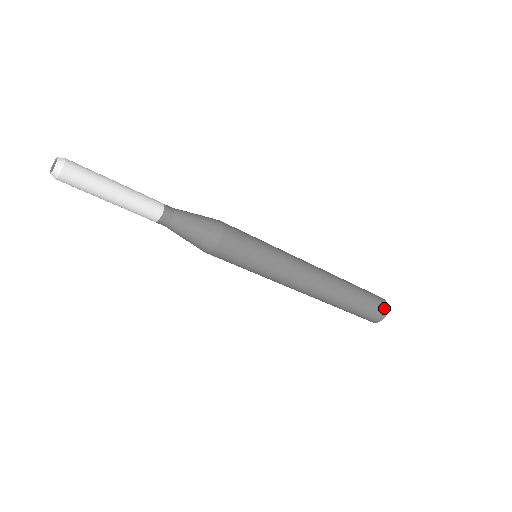
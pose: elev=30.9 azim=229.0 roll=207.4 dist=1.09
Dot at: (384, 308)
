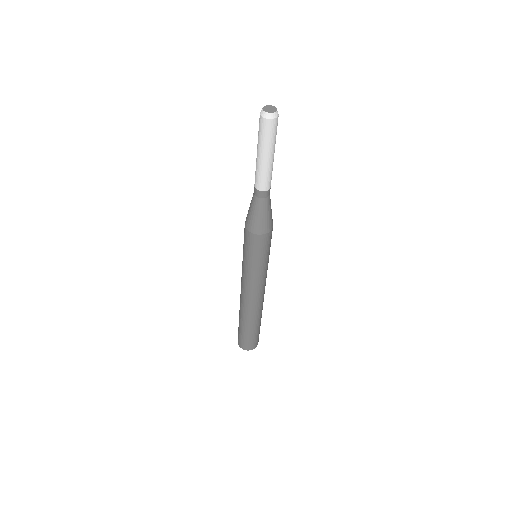
Dot at: occluded
